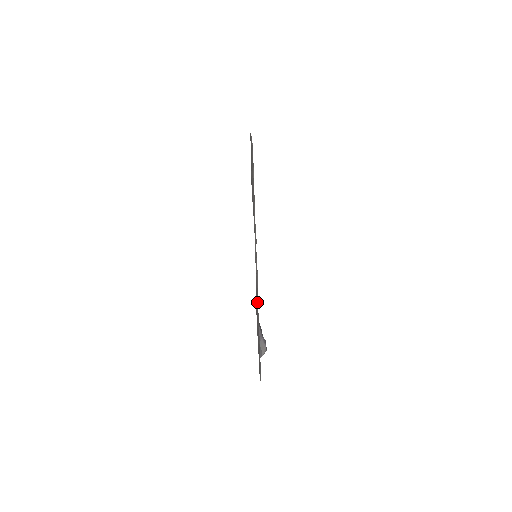
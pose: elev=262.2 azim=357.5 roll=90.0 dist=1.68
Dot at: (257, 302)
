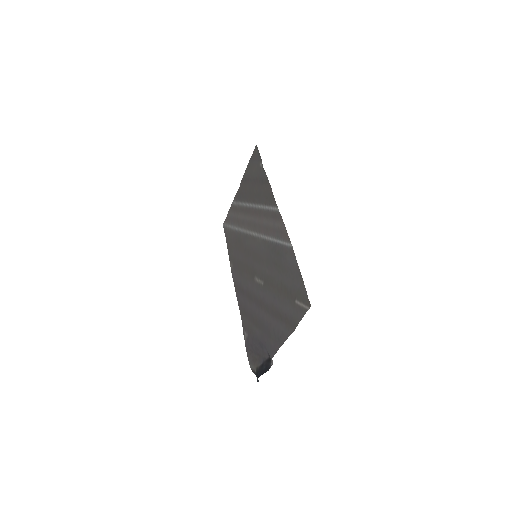
Dot at: (282, 246)
